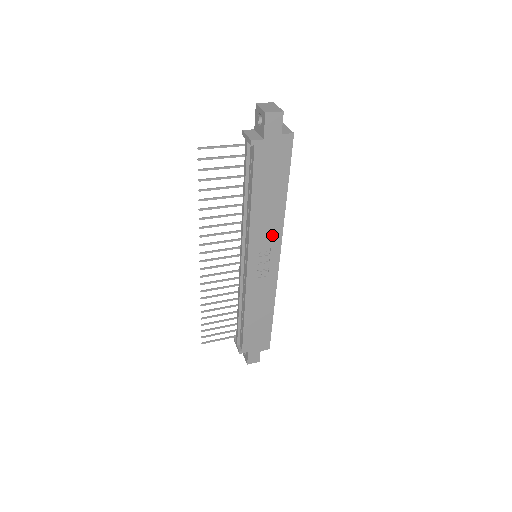
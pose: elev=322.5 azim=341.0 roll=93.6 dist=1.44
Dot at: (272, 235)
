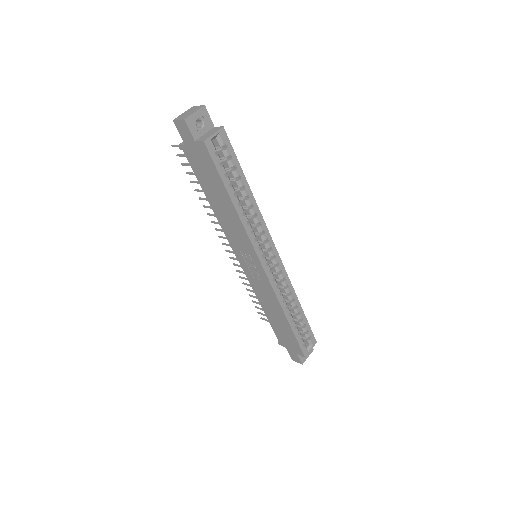
Dot at: (243, 240)
